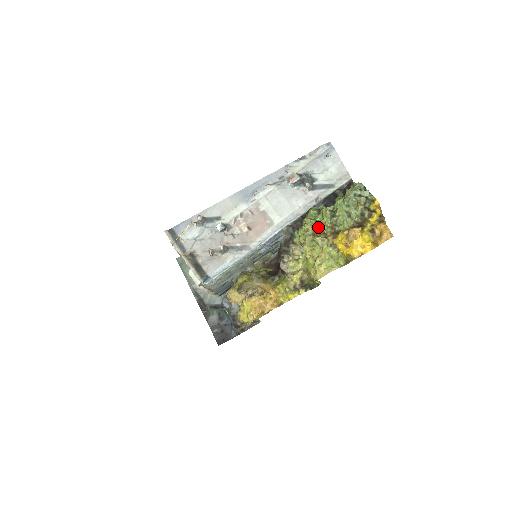
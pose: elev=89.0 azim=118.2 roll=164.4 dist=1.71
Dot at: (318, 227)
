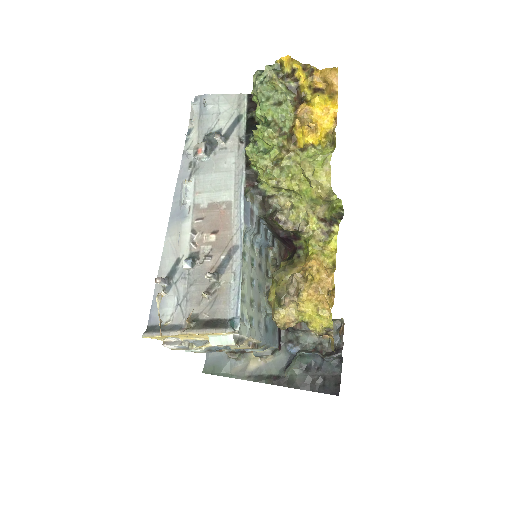
Dot at: (269, 151)
